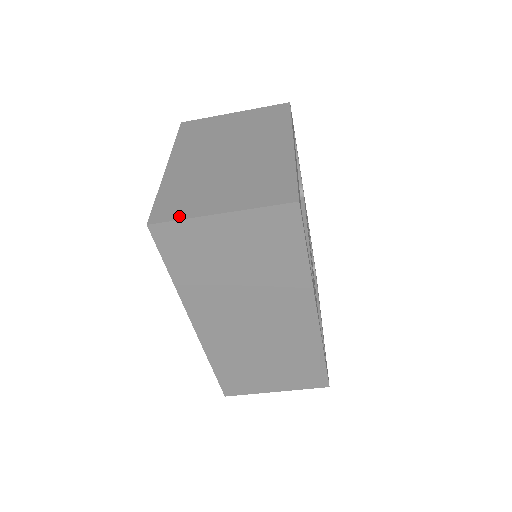
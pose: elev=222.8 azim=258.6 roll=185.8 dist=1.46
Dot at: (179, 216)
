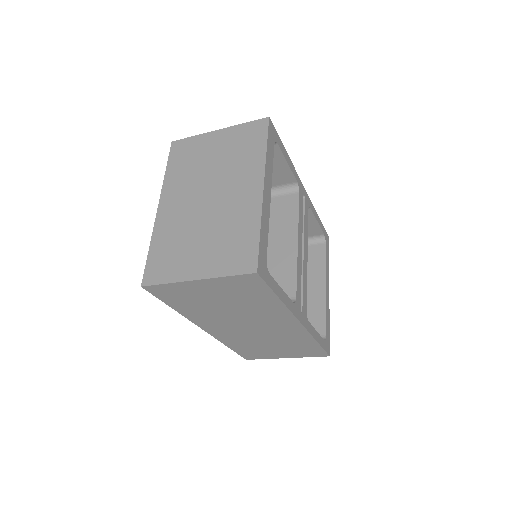
Dot at: (164, 279)
